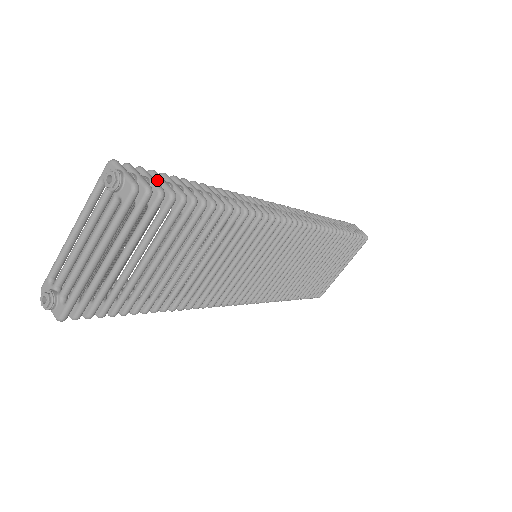
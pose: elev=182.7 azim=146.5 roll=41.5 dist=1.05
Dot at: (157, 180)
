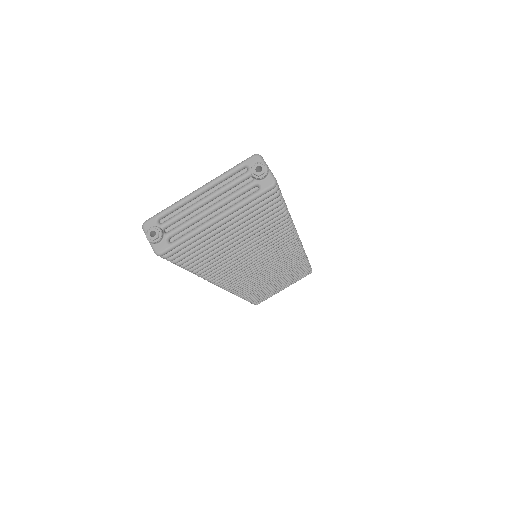
Dot at: occluded
